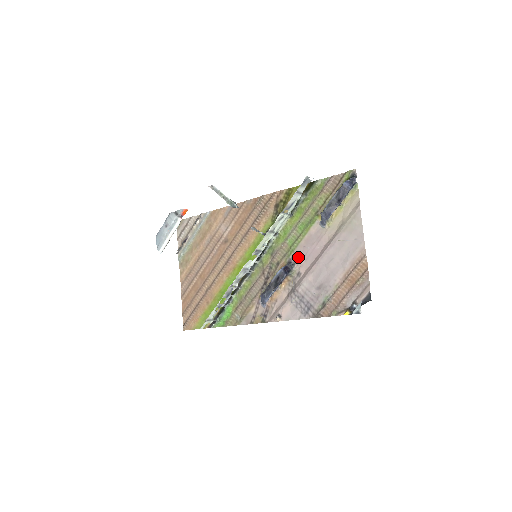
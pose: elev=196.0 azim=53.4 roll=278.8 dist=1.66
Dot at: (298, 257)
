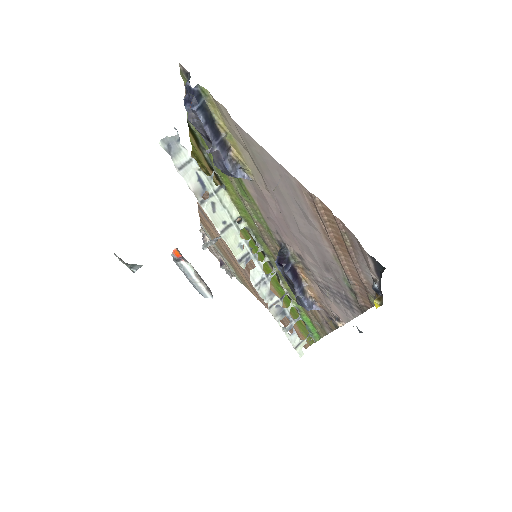
Dot at: (278, 235)
